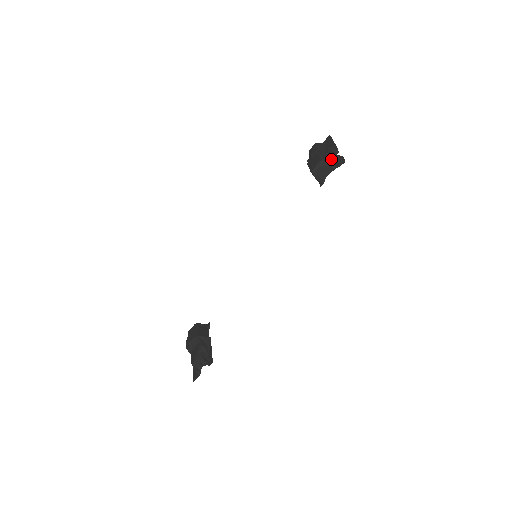
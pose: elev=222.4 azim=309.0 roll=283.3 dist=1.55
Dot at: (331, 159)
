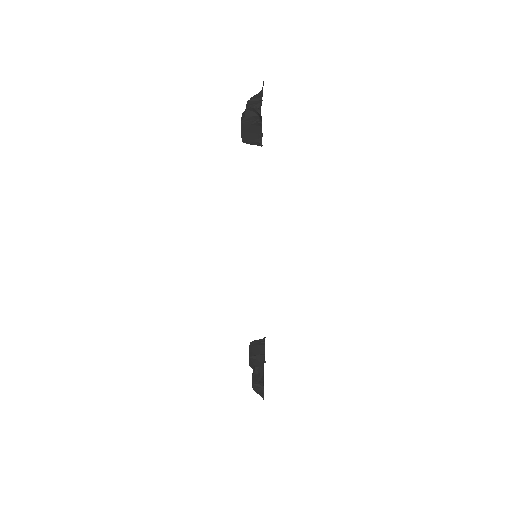
Dot at: (251, 114)
